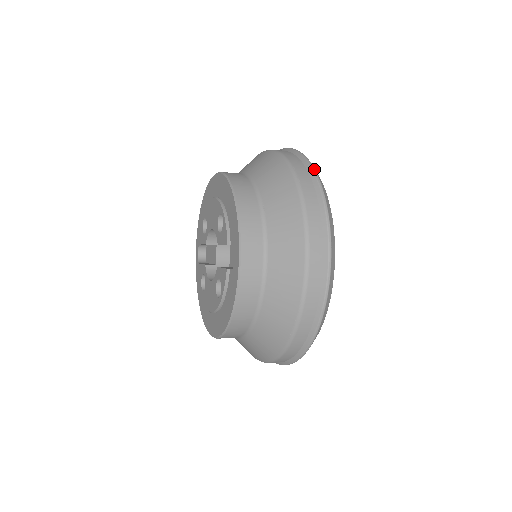
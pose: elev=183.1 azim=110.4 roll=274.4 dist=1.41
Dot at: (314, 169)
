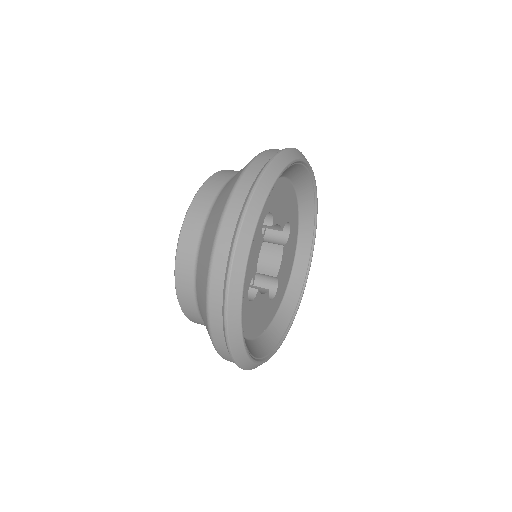
Dot at: (228, 345)
